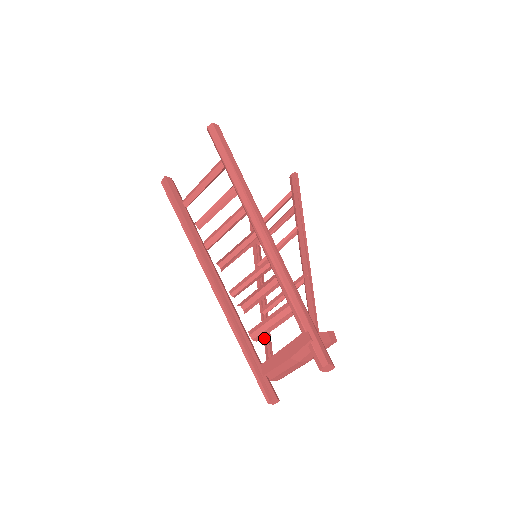
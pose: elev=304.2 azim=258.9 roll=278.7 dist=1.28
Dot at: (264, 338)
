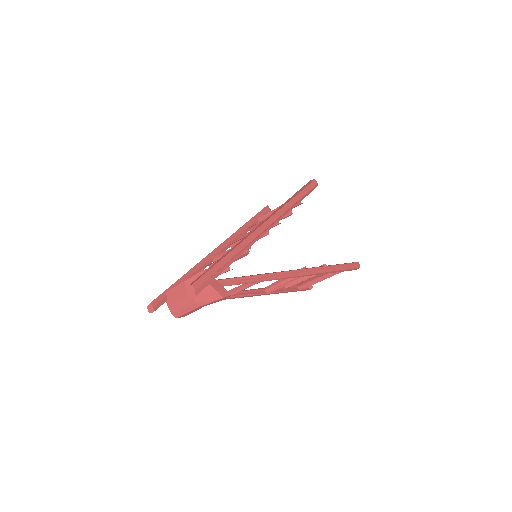
Dot at: occluded
